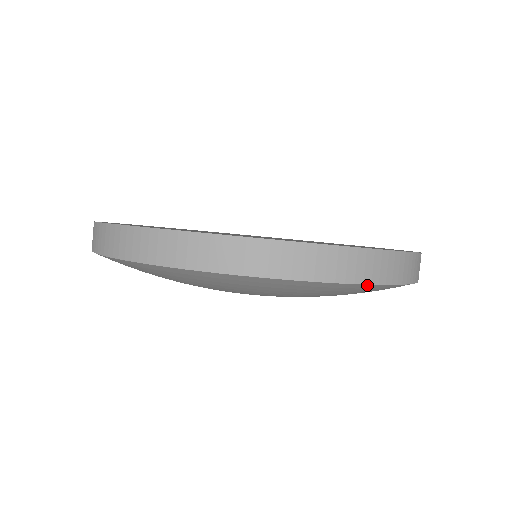
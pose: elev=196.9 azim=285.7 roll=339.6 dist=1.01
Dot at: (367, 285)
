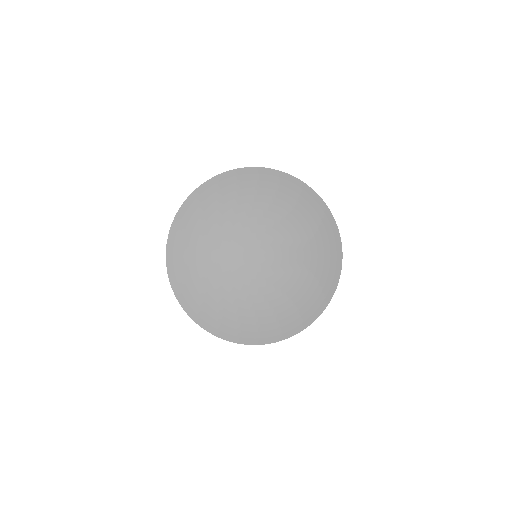
Dot at: (315, 193)
